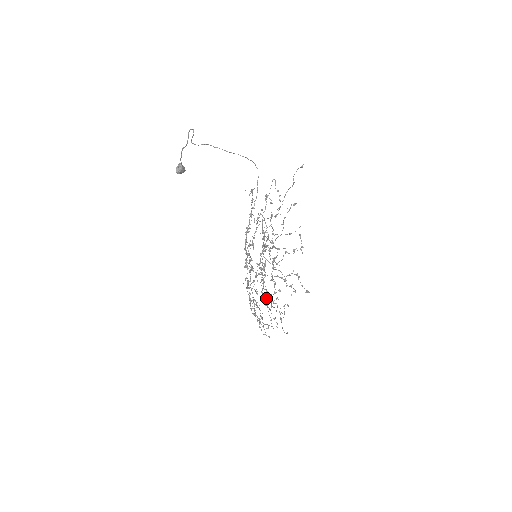
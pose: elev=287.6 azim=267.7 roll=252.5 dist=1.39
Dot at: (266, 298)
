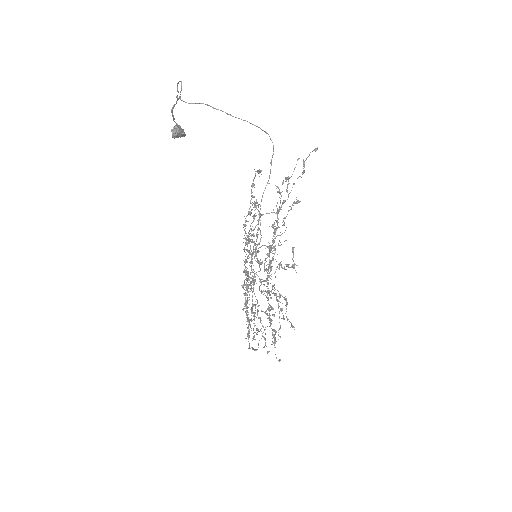
Dot at: (278, 301)
